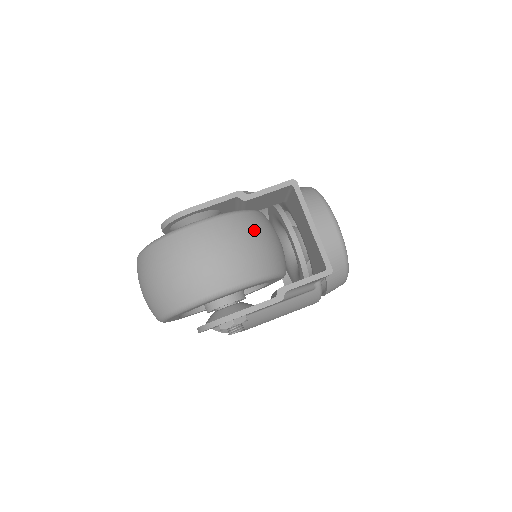
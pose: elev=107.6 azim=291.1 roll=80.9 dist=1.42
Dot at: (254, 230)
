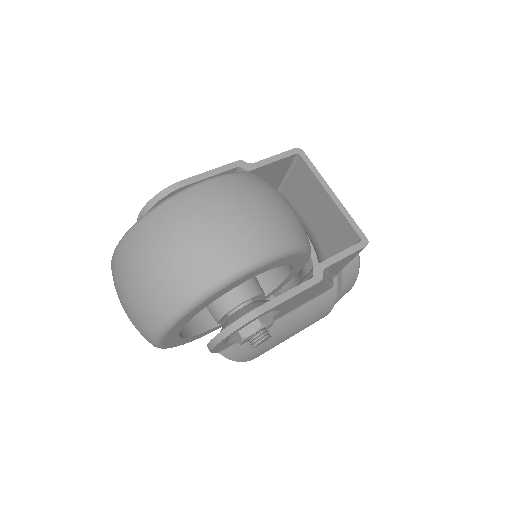
Dot at: (276, 191)
